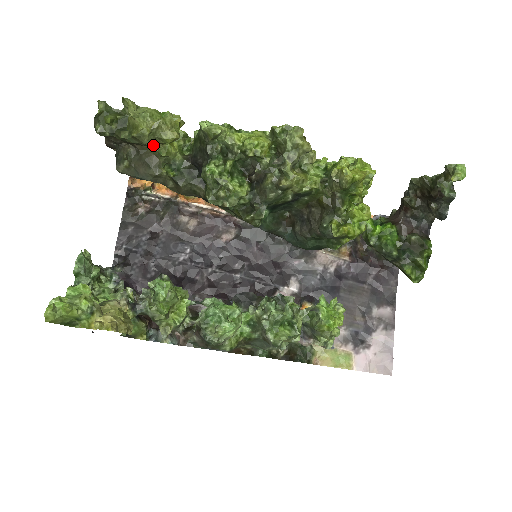
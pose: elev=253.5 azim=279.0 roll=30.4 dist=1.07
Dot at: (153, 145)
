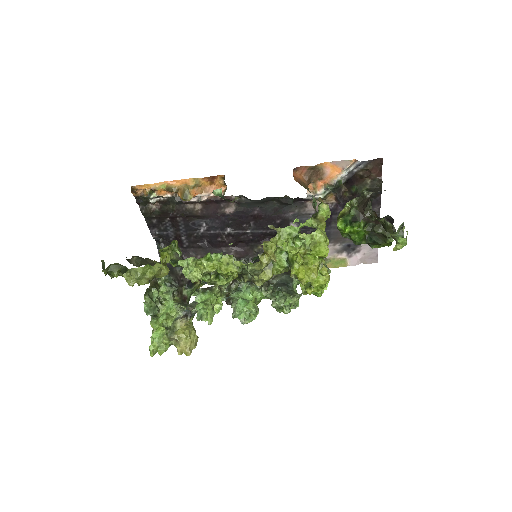
Dot at: occluded
